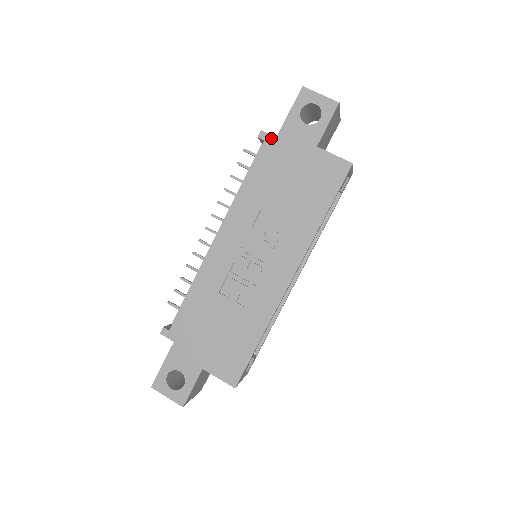
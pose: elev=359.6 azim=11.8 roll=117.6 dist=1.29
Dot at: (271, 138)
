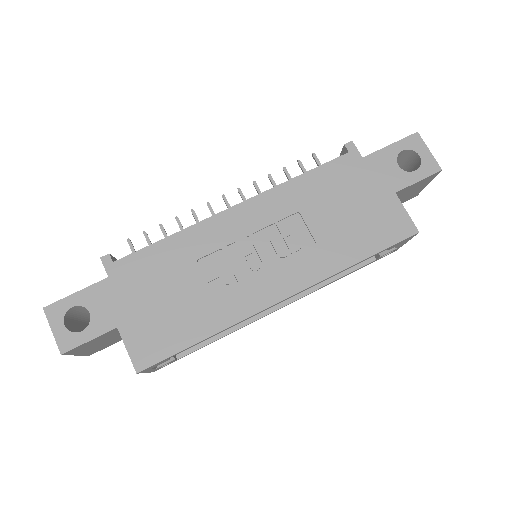
Dot at: (357, 154)
